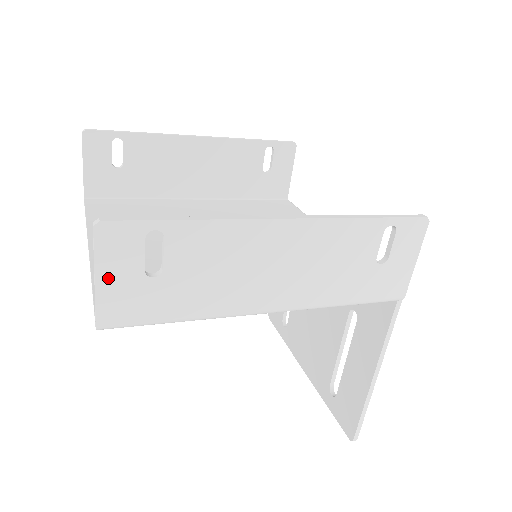
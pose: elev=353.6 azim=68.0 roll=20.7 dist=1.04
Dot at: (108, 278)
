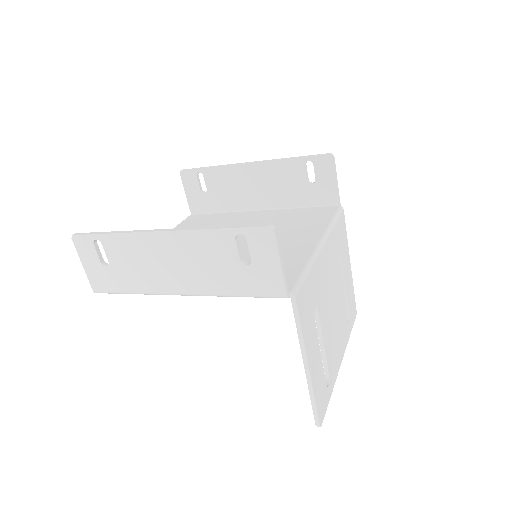
Dot at: (87, 265)
